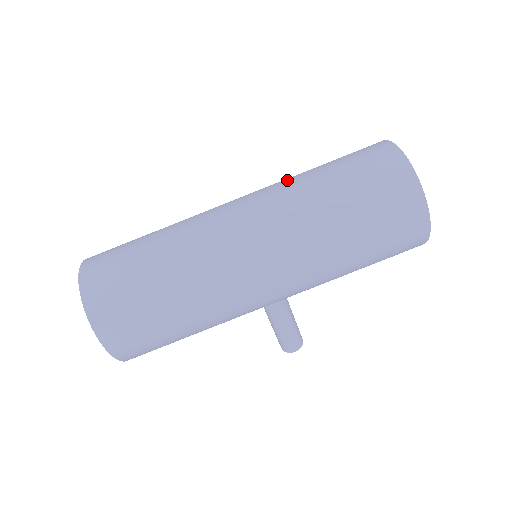
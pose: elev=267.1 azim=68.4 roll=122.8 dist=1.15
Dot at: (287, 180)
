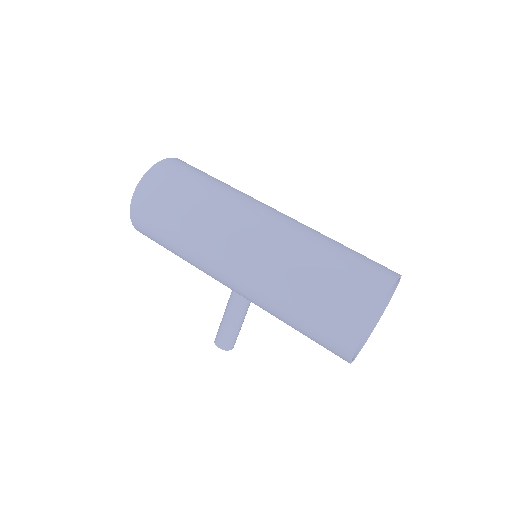
Dot at: (317, 231)
